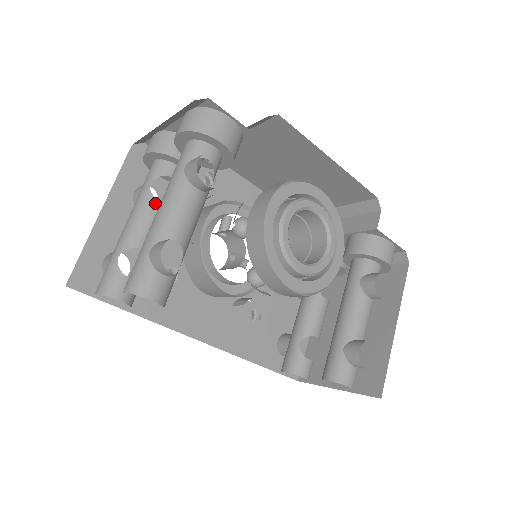
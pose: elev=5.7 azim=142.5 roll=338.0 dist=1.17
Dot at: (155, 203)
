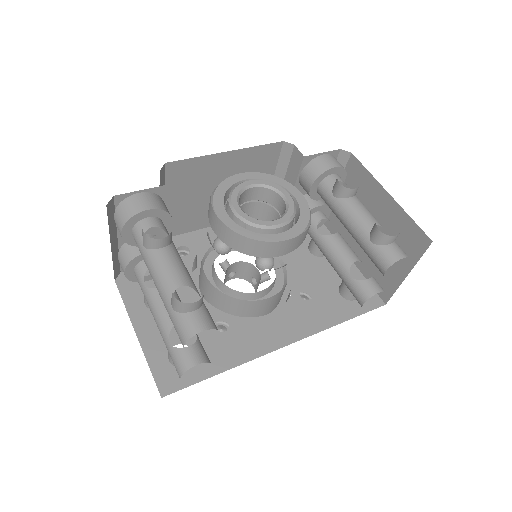
Dot at: occluded
